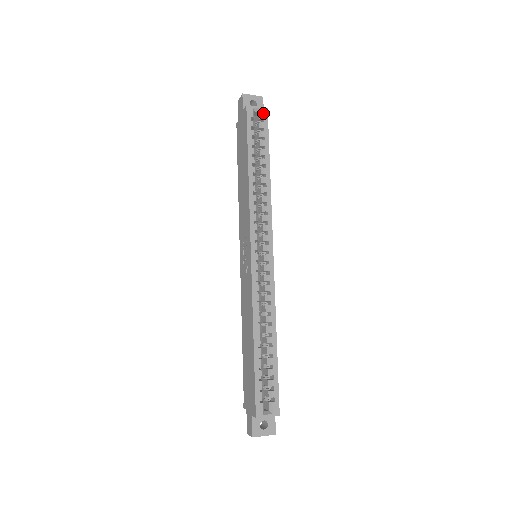
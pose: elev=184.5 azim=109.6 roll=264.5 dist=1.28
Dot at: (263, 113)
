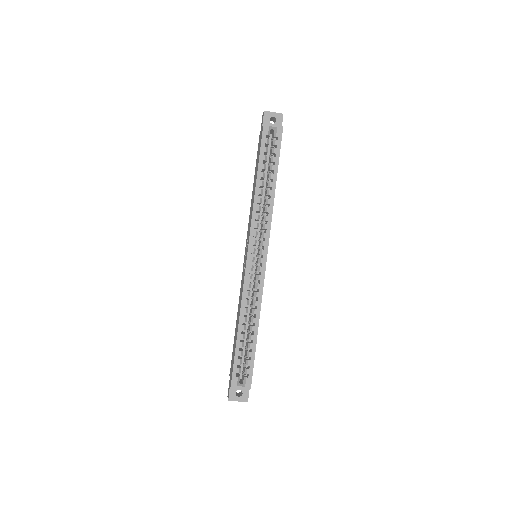
Dot at: (278, 131)
